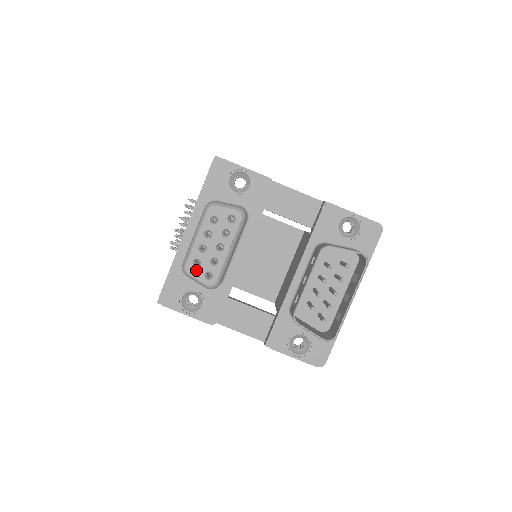
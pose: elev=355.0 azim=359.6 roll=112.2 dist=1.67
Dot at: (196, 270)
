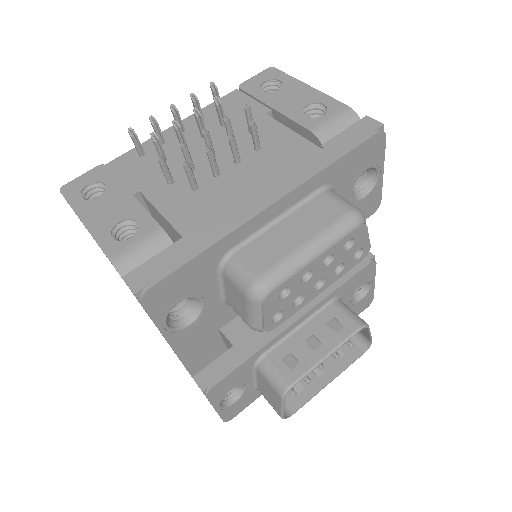
Dot at: (275, 303)
